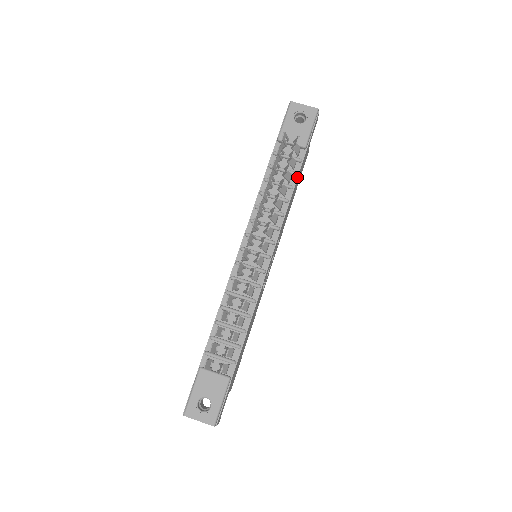
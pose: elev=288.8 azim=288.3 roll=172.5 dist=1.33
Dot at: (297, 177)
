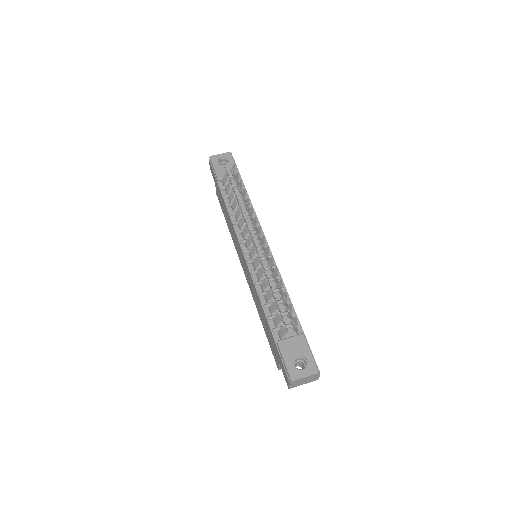
Dot at: (247, 194)
